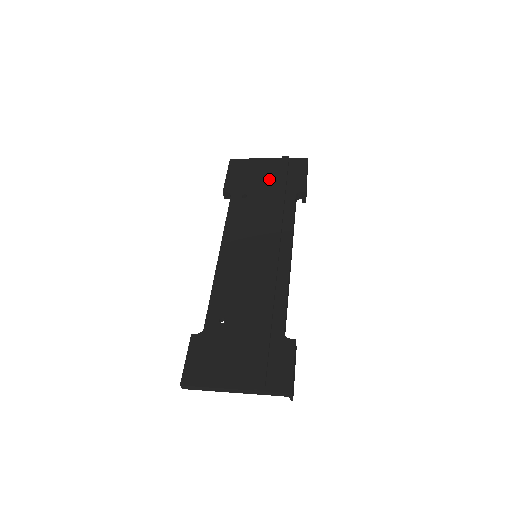
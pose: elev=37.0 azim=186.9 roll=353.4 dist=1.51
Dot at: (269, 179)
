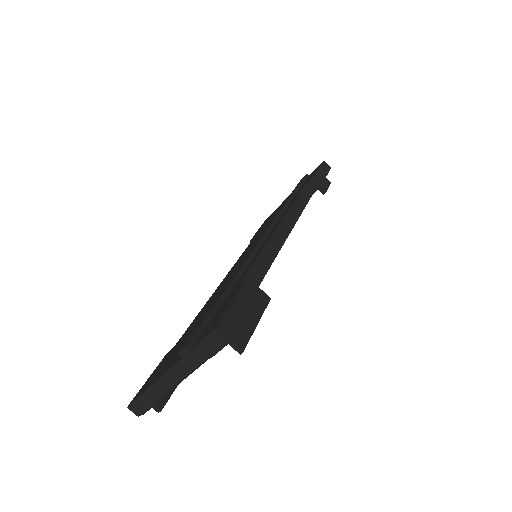
Dot at: occluded
